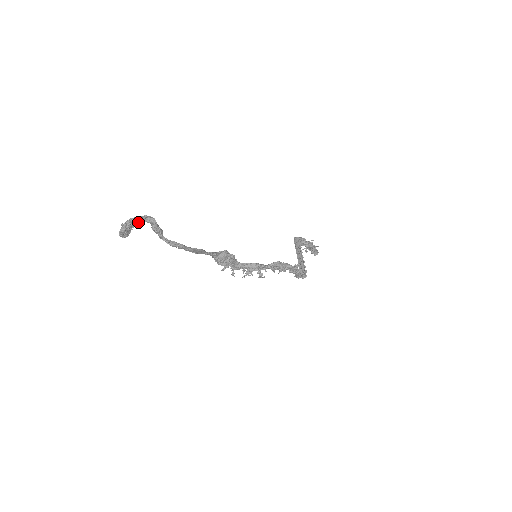
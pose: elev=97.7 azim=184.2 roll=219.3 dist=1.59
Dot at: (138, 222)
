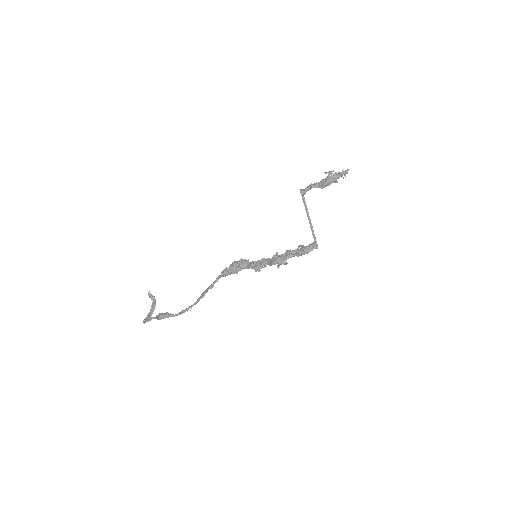
Dot at: occluded
